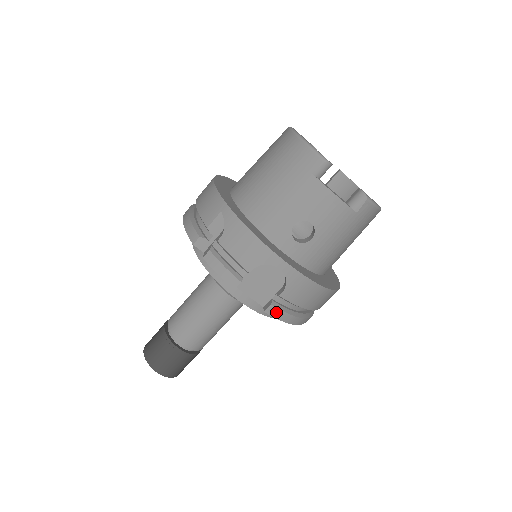
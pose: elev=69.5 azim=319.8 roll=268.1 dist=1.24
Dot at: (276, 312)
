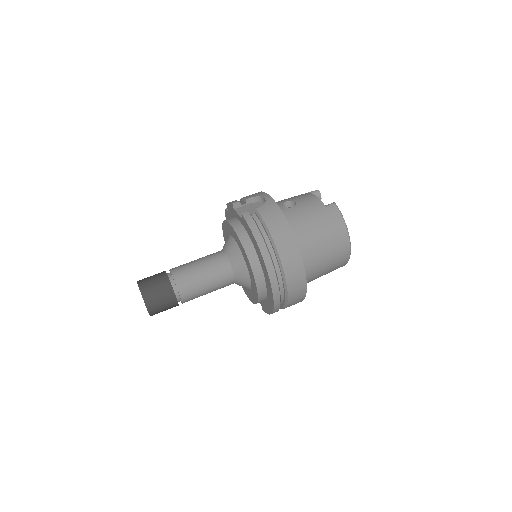
Dot at: (249, 217)
